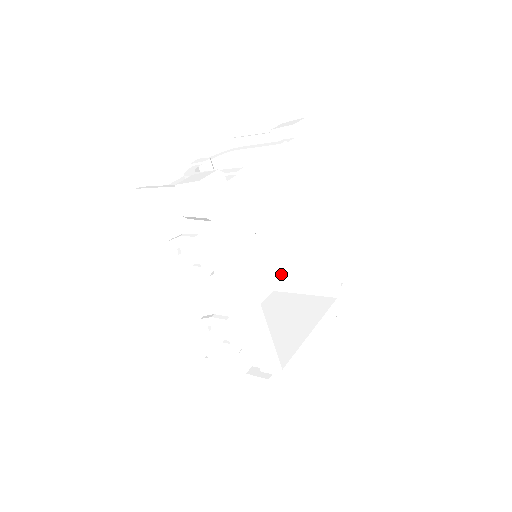
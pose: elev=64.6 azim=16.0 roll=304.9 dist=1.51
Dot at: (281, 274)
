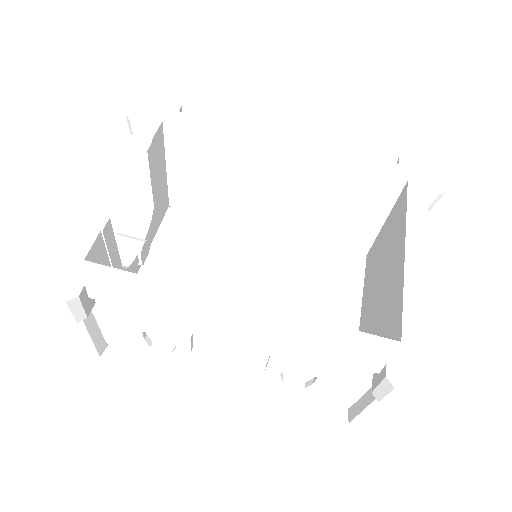
Dot at: (342, 233)
